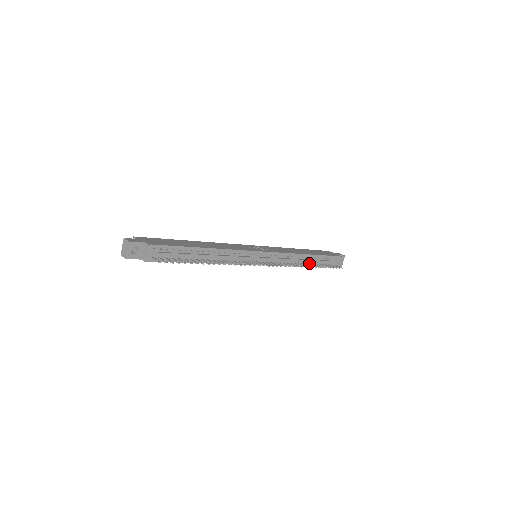
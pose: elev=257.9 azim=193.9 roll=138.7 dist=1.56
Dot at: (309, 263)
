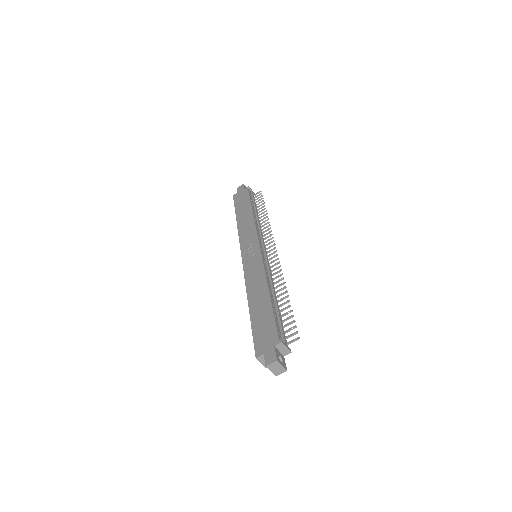
Dot at: occluded
